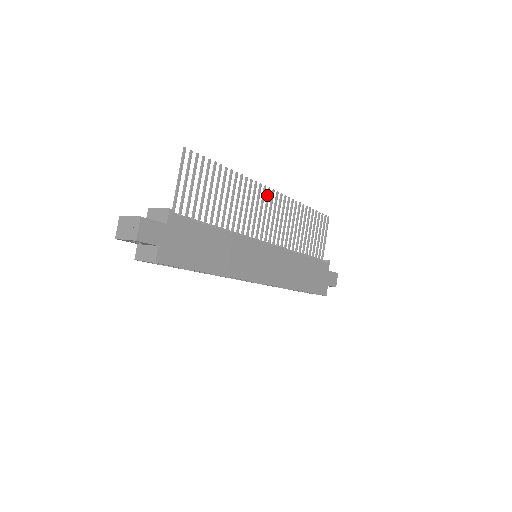
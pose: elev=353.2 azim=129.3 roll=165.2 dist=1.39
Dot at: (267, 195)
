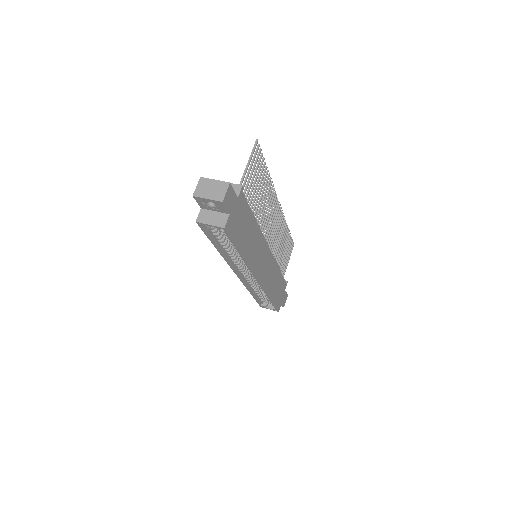
Dot at: (276, 206)
